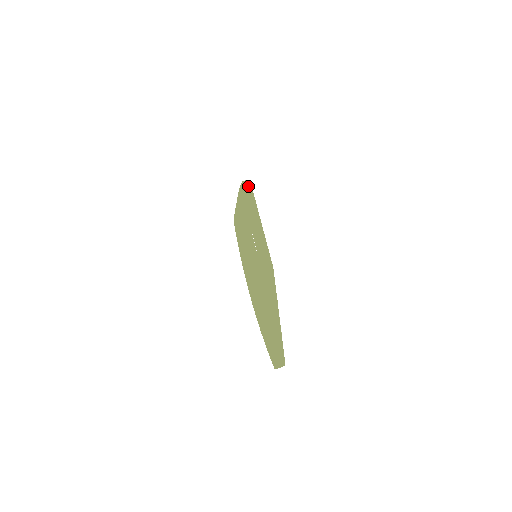
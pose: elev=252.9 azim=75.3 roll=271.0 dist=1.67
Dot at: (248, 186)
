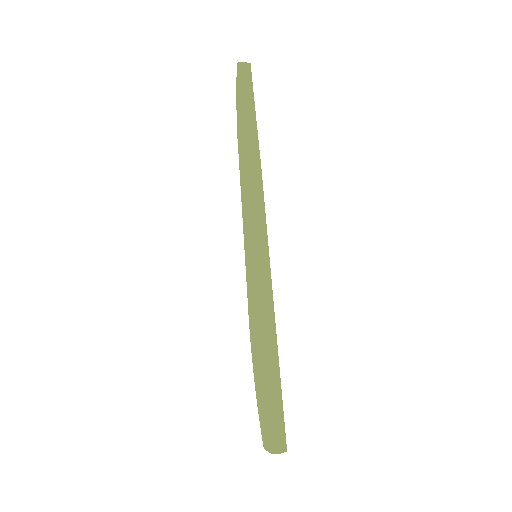
Dot at: (253, 115)
